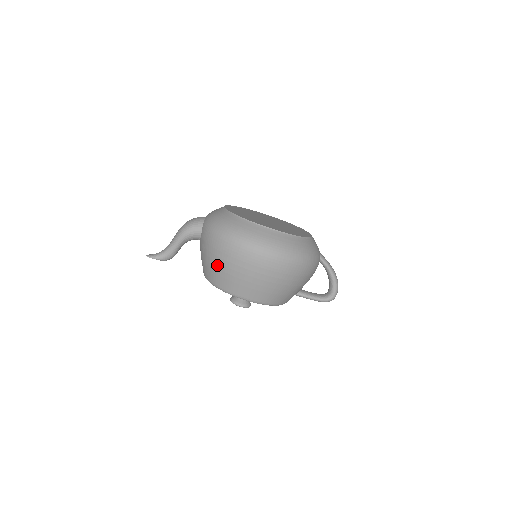
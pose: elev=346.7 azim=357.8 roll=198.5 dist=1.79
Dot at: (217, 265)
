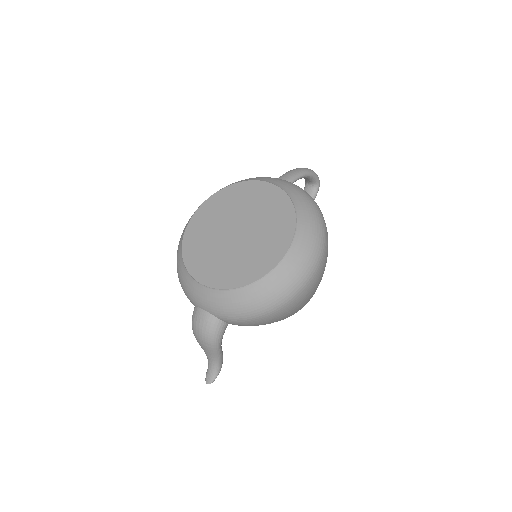
Dot at: (281, 319)
